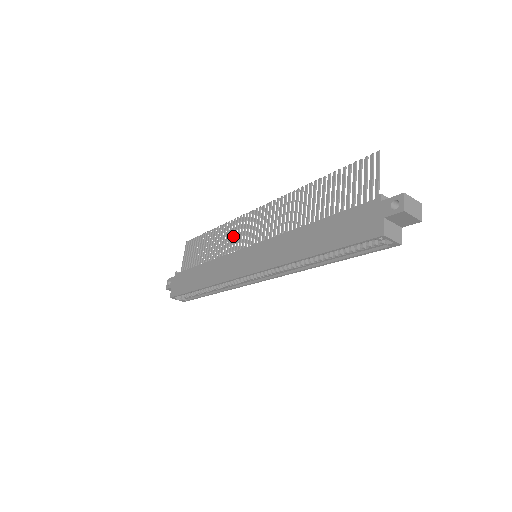
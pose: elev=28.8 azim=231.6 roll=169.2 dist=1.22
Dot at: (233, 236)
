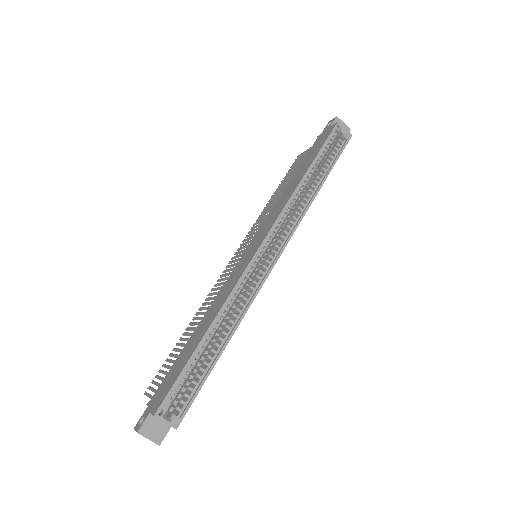
Dot at: (217, 292)
